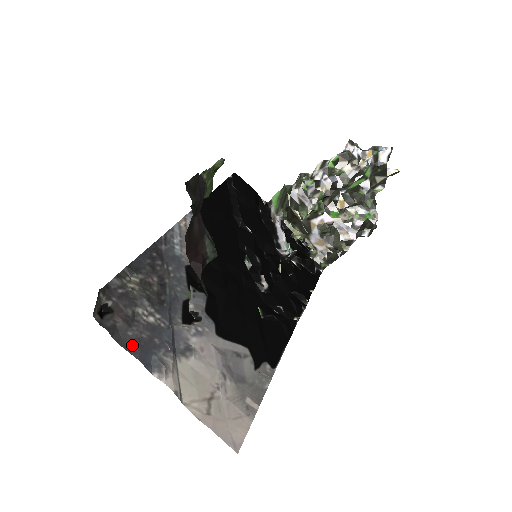
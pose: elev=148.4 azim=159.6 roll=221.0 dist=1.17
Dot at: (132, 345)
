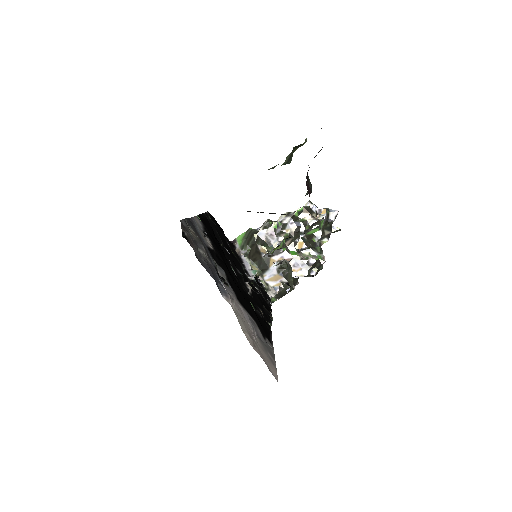
Dot at: (207, 268)
